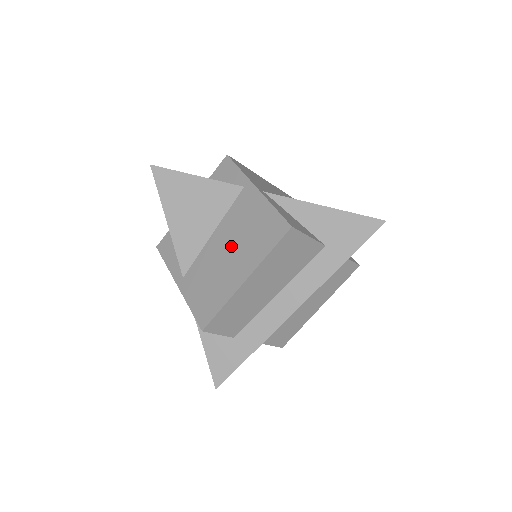
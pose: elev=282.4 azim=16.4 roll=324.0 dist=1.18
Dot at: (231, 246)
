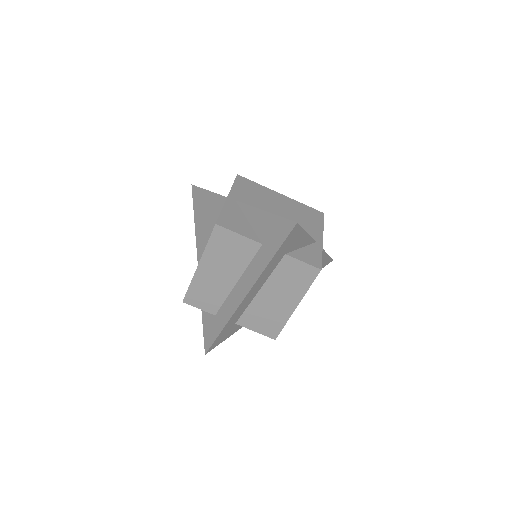
Dot at: occluded
